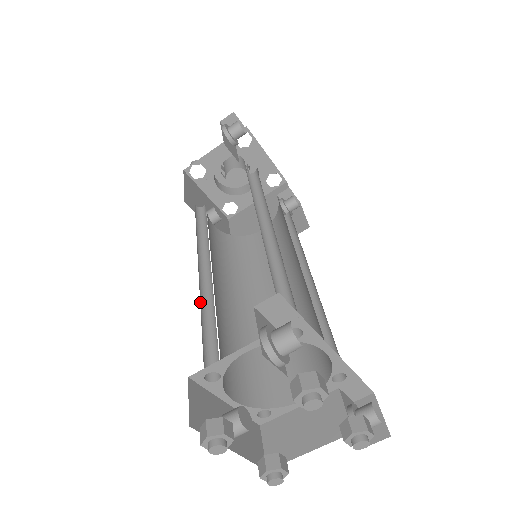
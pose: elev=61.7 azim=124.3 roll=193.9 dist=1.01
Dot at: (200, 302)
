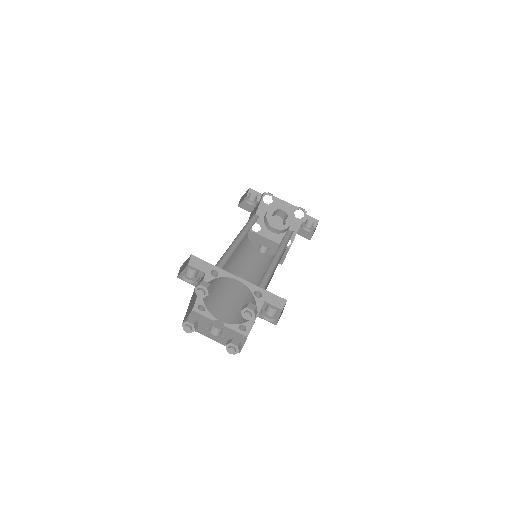
Dot at: occluded
